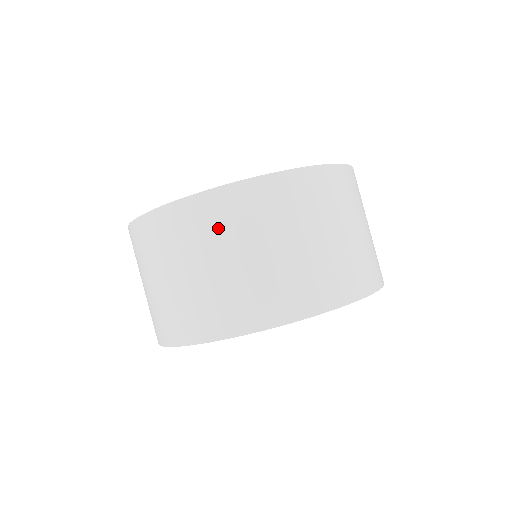
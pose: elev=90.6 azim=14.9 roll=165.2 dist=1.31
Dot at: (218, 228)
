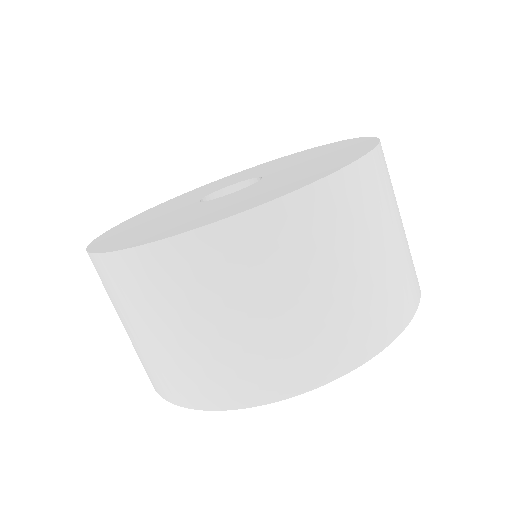
Dot at: (141, 296)
